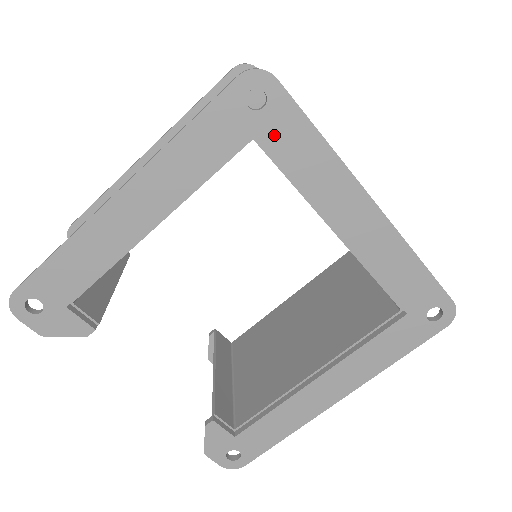
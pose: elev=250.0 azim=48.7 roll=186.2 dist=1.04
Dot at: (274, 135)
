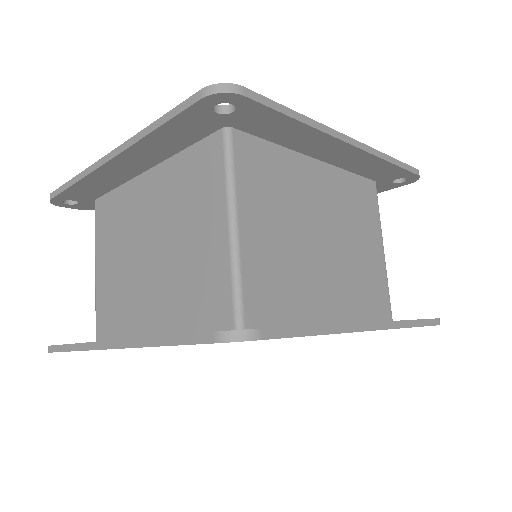
Dot at: occluded
